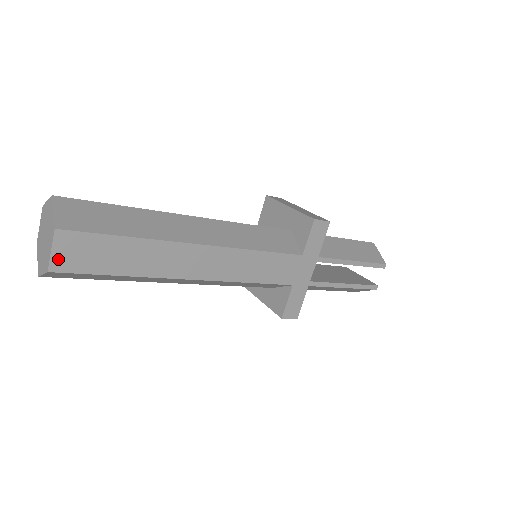
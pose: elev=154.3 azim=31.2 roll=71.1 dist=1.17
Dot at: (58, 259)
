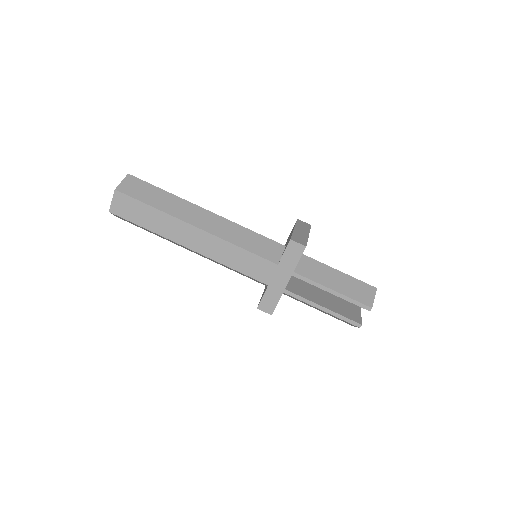
Dot at: (115, 207)
